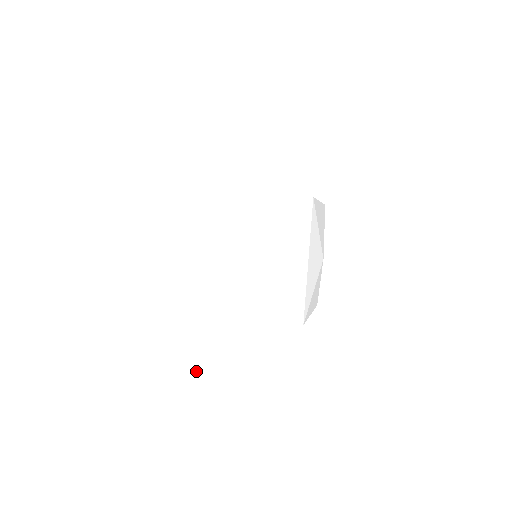
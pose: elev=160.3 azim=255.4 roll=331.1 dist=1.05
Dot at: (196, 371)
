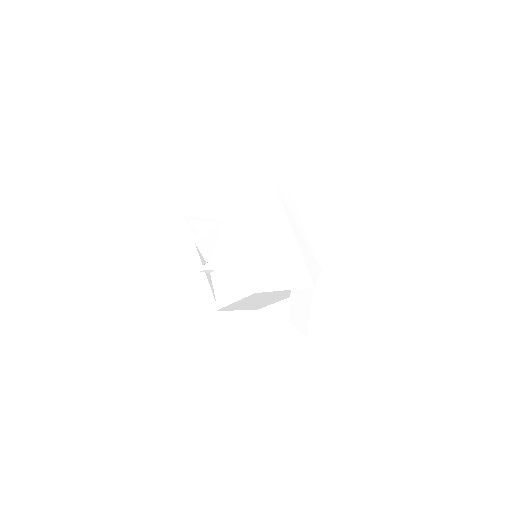
Dot at: (308, 309)
